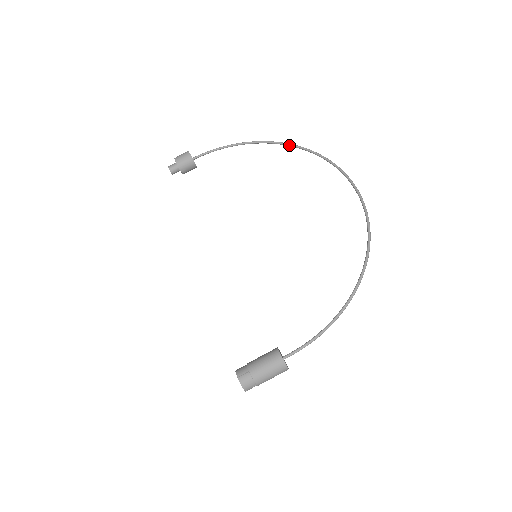
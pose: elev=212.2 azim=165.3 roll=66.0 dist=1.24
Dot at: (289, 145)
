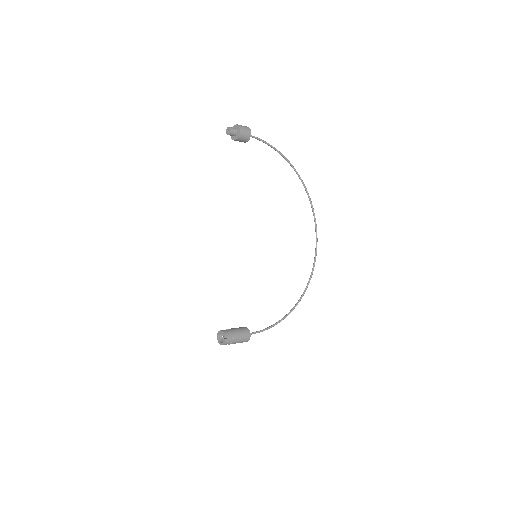
Dot at: (302, 182)
